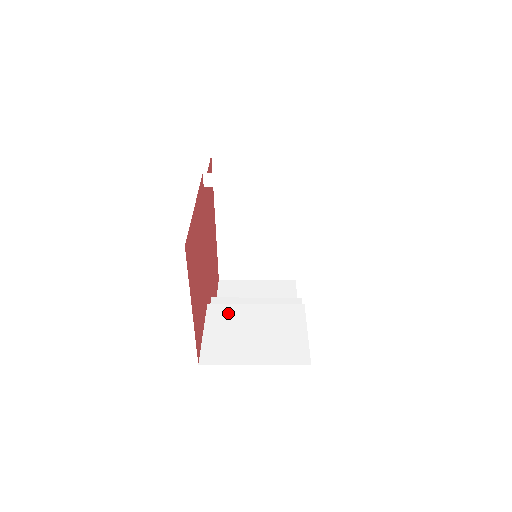
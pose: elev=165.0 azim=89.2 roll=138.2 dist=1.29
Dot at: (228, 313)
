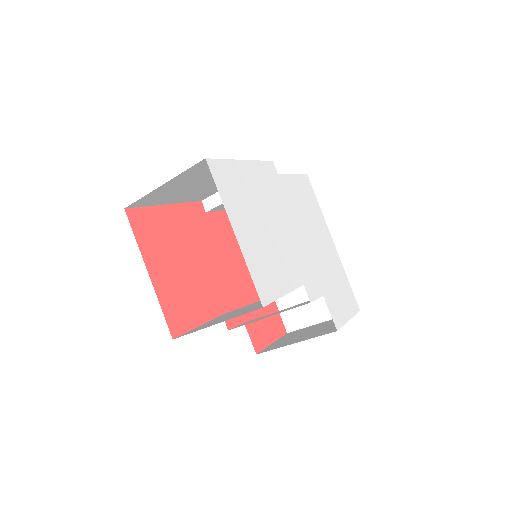
Dot at: (231, 312)
